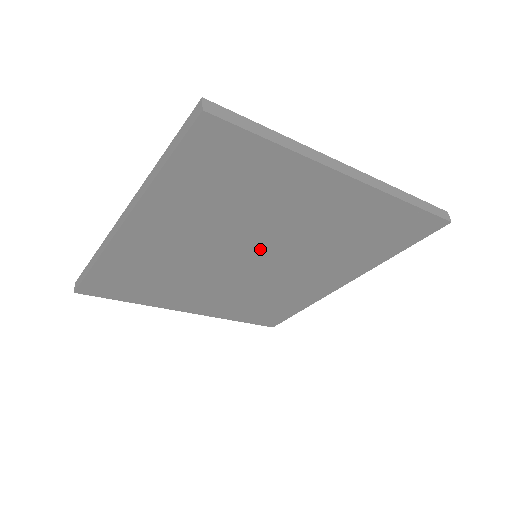
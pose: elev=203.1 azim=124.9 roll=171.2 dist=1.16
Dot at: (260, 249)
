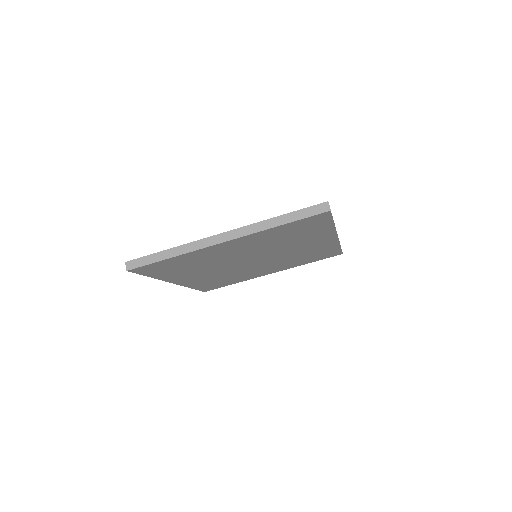
Dot at: (247, 259)
